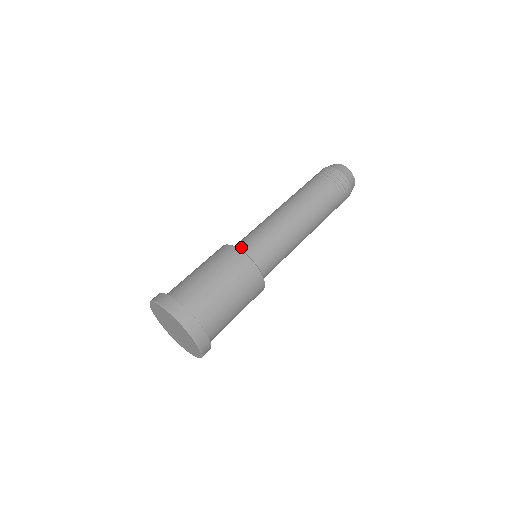
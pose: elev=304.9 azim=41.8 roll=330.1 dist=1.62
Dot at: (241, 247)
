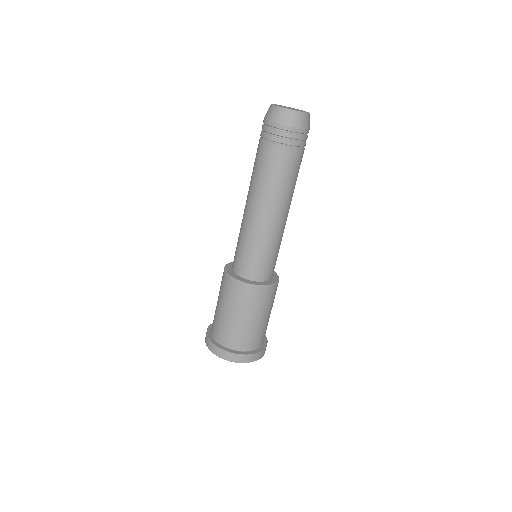
Dot at: (235, 267)
